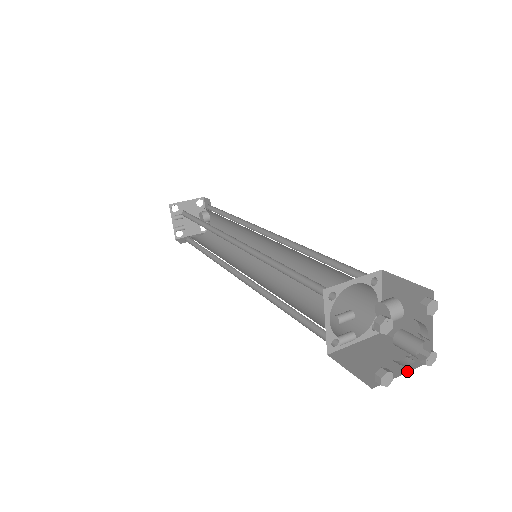
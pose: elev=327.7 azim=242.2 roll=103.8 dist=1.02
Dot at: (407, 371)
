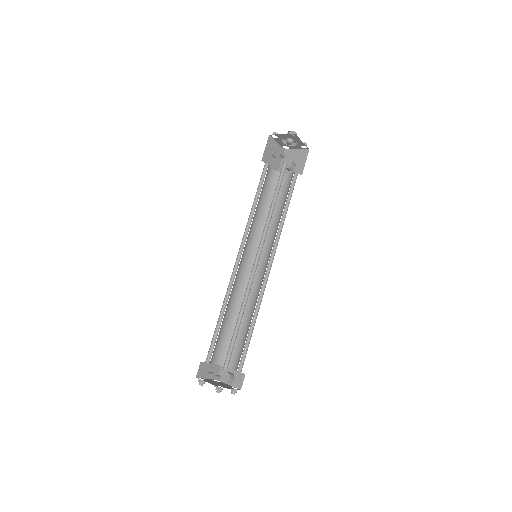
Dot at: (303, 143)
